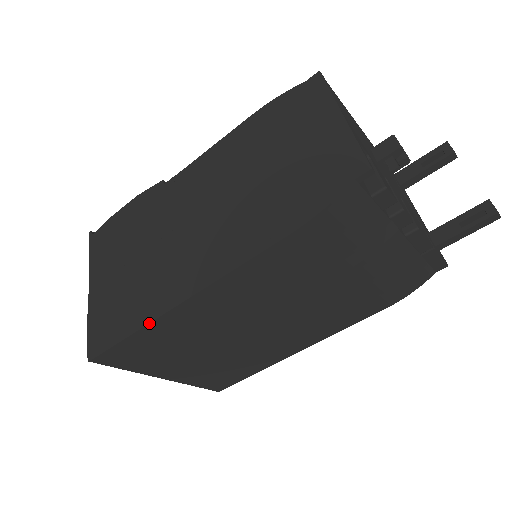
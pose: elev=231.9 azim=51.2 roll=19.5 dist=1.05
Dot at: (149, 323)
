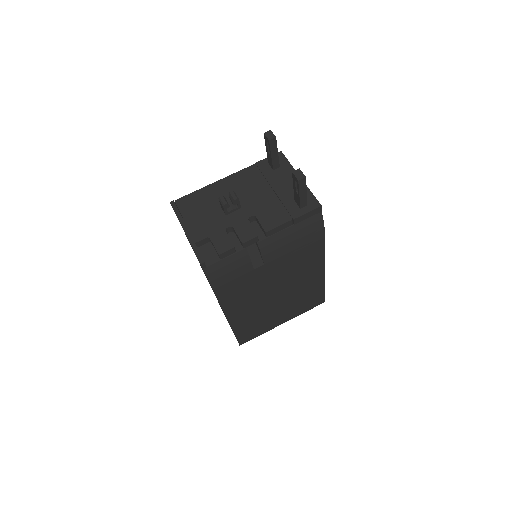
Dot at: (232, 330)
